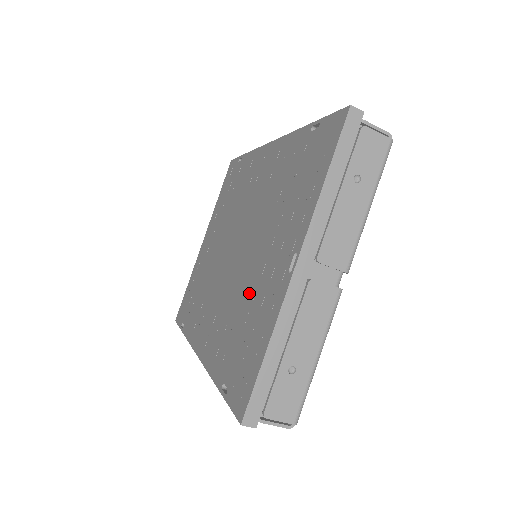
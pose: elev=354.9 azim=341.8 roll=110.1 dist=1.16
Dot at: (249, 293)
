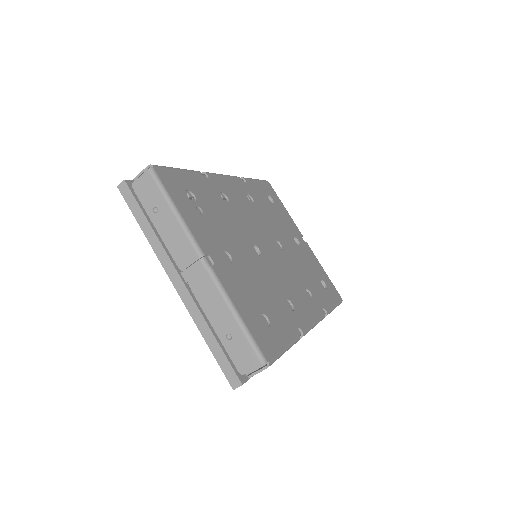
Dot at: occluded
